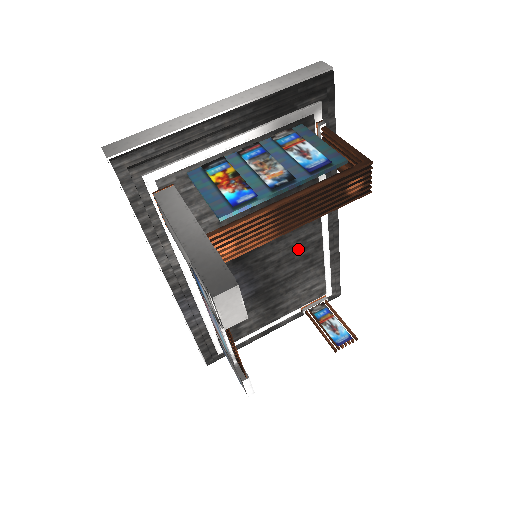
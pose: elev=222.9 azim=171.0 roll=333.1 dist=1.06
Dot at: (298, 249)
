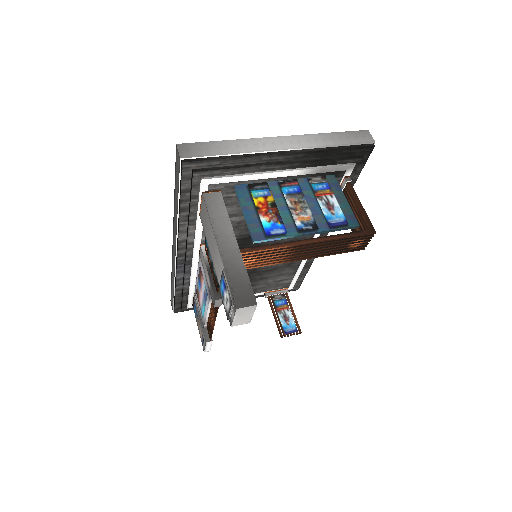
Dot at: occluded
